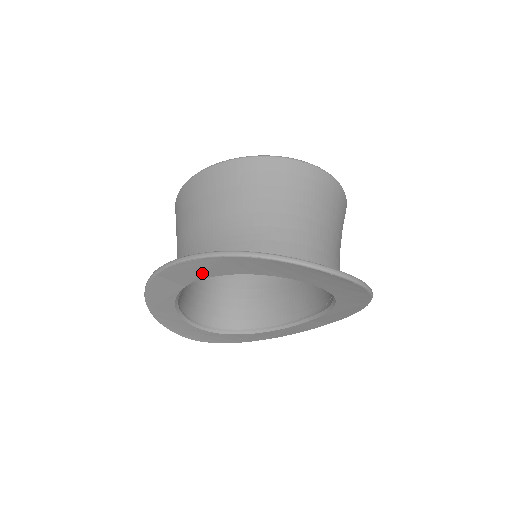
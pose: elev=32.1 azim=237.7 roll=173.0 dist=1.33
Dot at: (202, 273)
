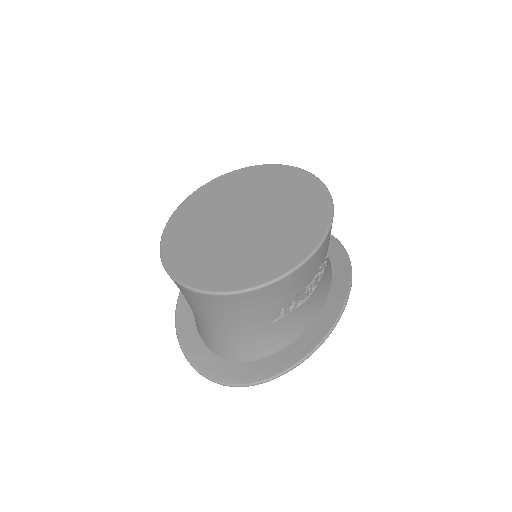
Dot at: occluded
